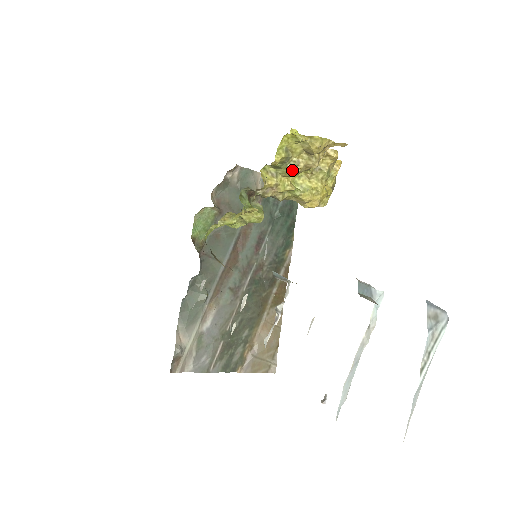
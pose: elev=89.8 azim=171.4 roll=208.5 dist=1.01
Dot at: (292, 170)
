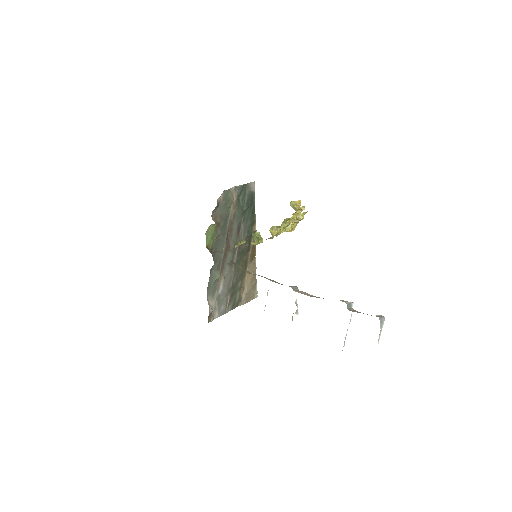
Dot at: (286, 226)
